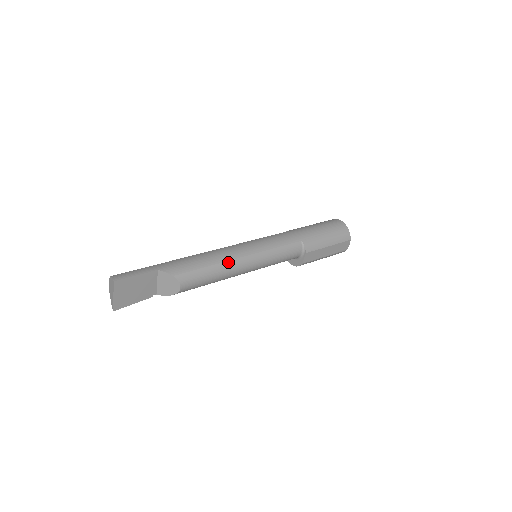
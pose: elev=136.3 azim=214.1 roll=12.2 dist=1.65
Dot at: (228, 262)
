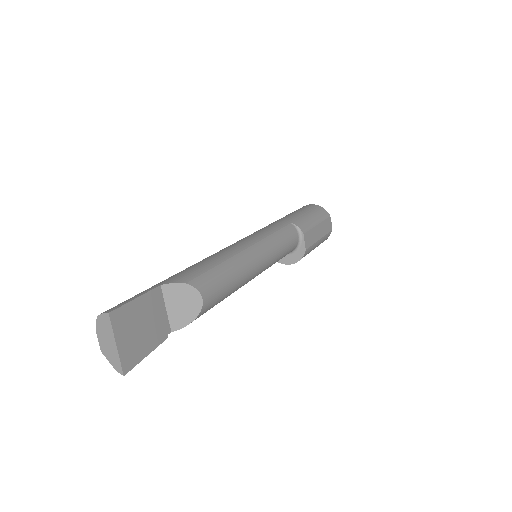
Dot at: (237, 256)
